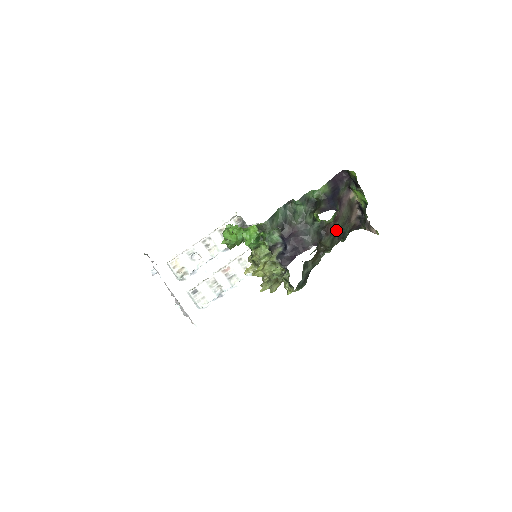
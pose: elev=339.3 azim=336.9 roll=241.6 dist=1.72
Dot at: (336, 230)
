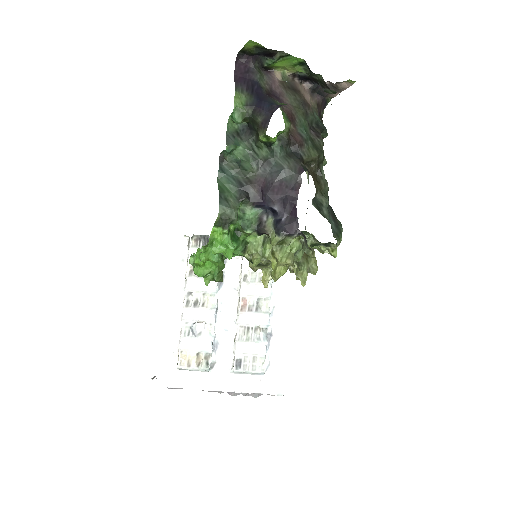
Dot at: (305, 130)
